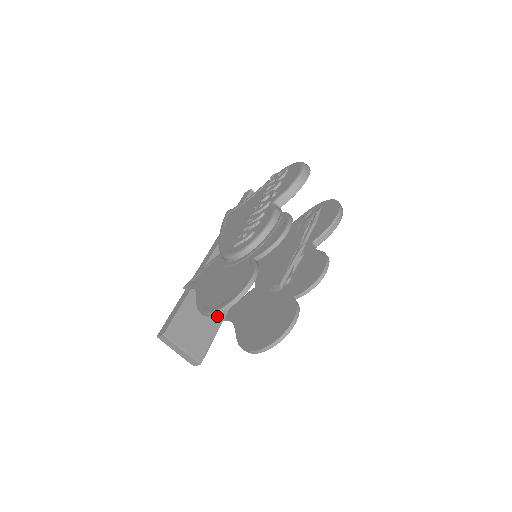
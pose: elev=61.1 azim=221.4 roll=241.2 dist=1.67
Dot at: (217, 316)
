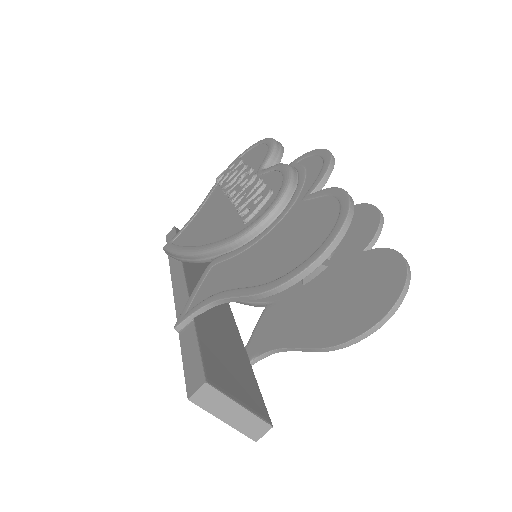
Dot at: (241, 358)
